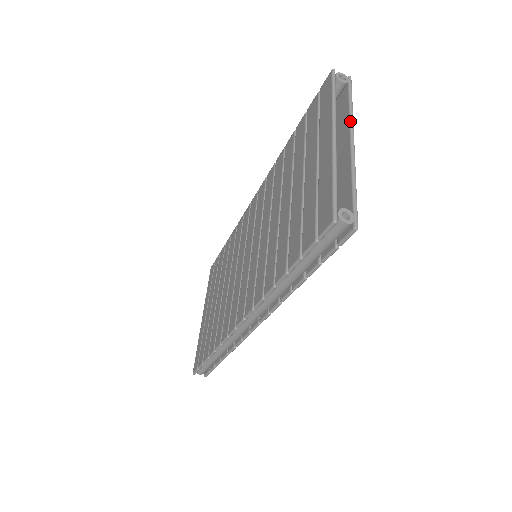
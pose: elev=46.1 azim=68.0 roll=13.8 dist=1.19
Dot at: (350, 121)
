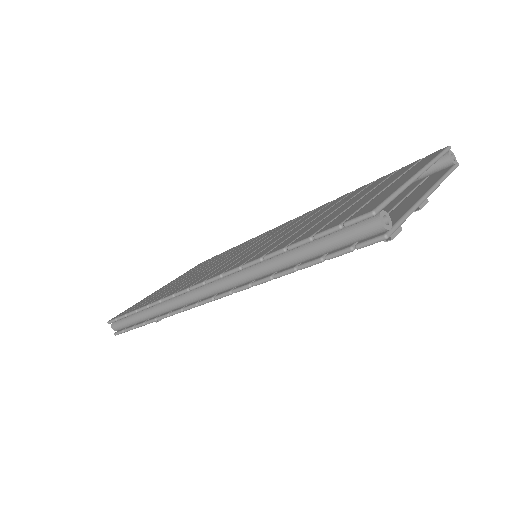
Dot at: (438, 182)
